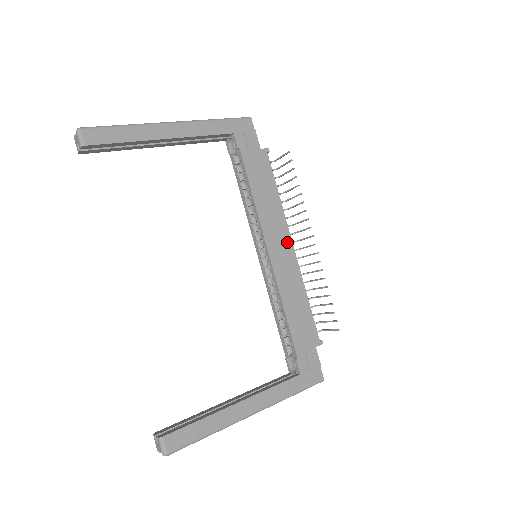
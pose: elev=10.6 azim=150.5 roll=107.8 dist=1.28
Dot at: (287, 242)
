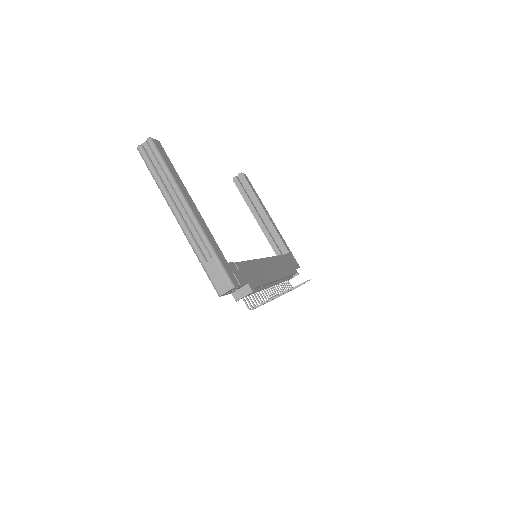
Dot at: (277, 275)
